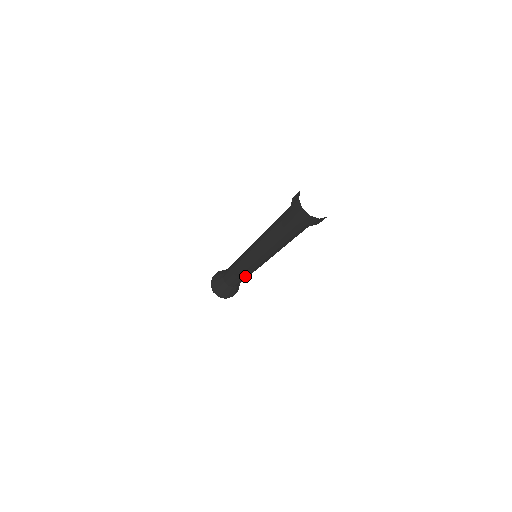
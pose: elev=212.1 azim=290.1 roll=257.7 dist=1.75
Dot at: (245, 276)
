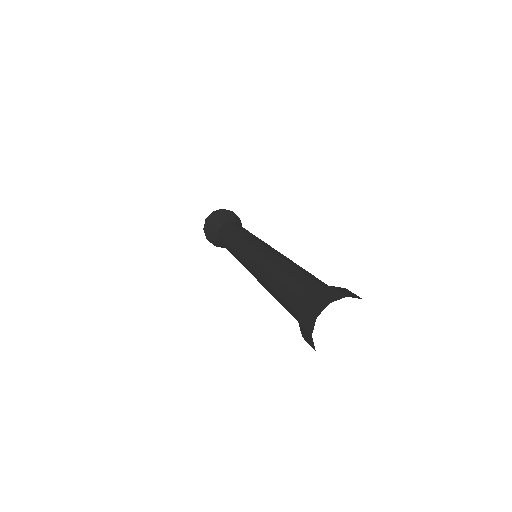
Dot at: occluded
